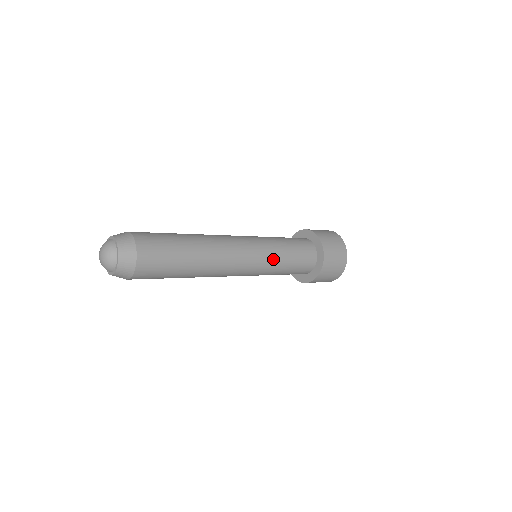
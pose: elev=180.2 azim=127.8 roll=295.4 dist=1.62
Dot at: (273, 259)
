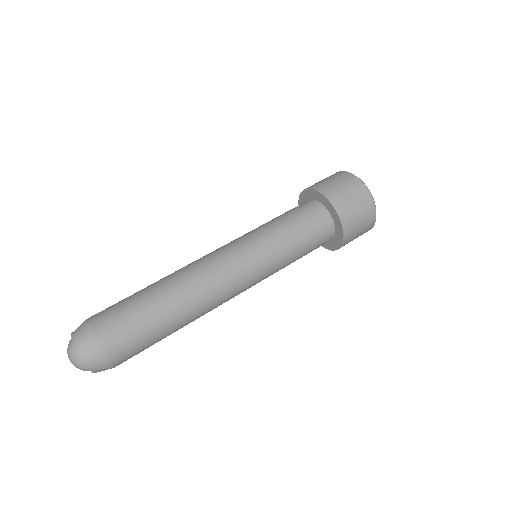
Dot at: occluded
